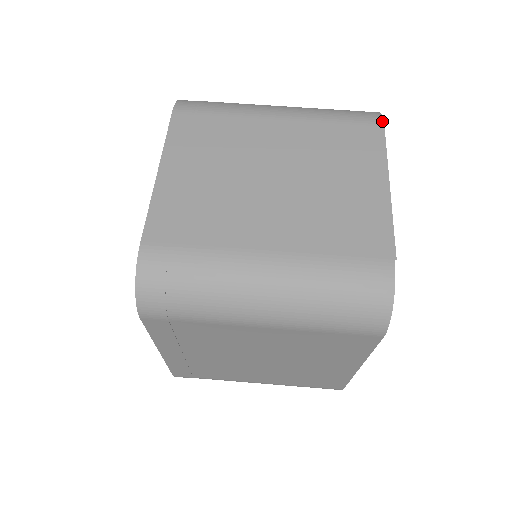
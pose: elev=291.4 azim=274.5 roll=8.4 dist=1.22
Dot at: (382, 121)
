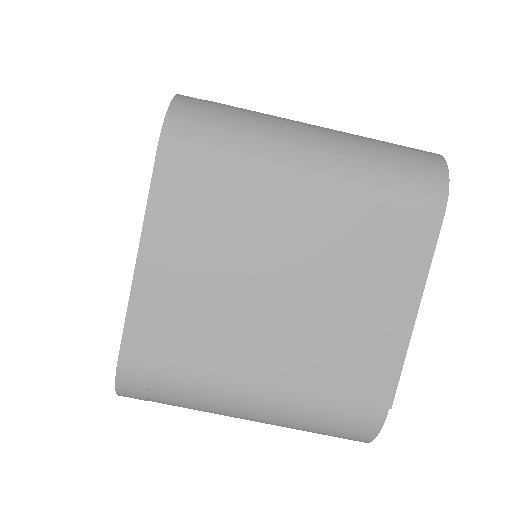
Dot at: (445, 205)
